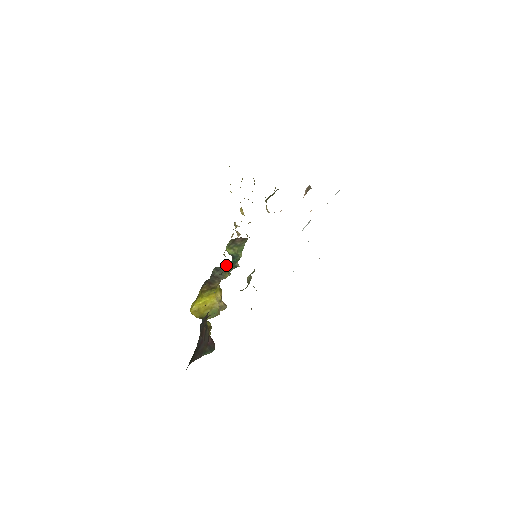
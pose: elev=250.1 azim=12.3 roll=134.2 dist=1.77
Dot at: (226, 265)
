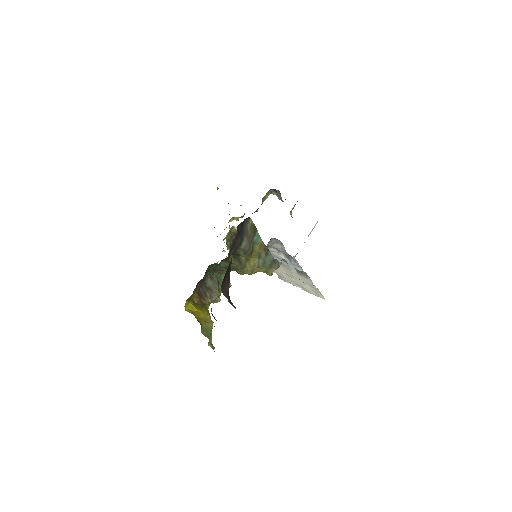
Dot at: occluded
